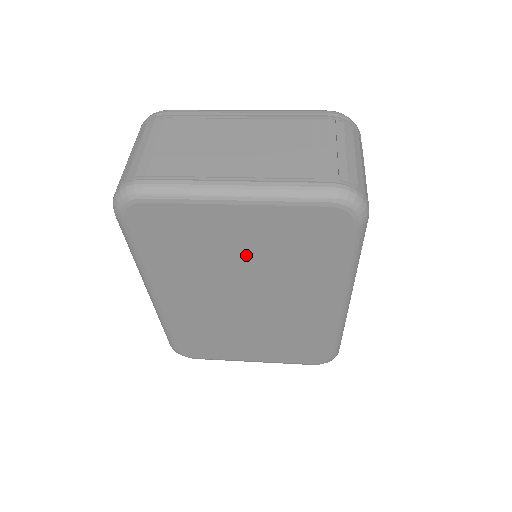
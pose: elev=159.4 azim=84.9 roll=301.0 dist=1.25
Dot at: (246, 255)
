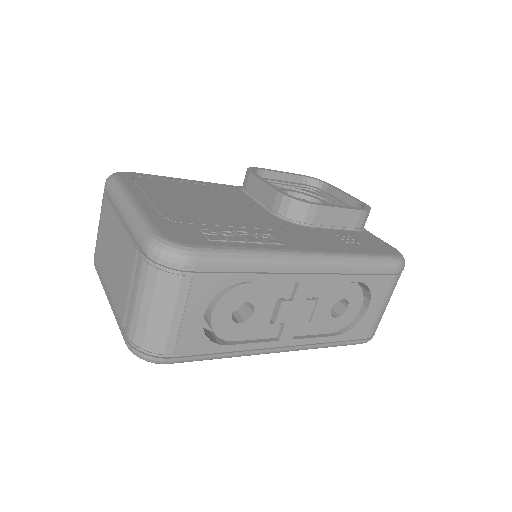
Dot at: occluded
